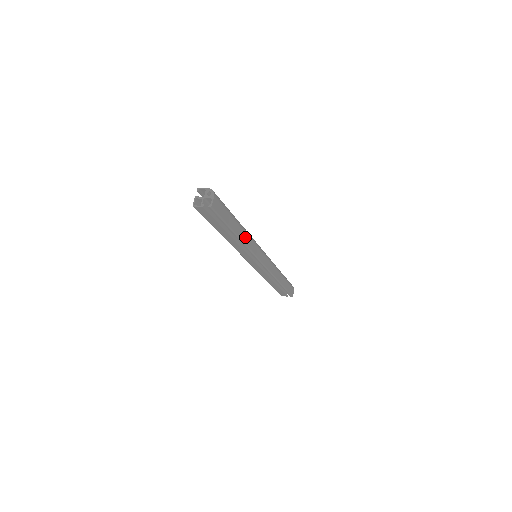
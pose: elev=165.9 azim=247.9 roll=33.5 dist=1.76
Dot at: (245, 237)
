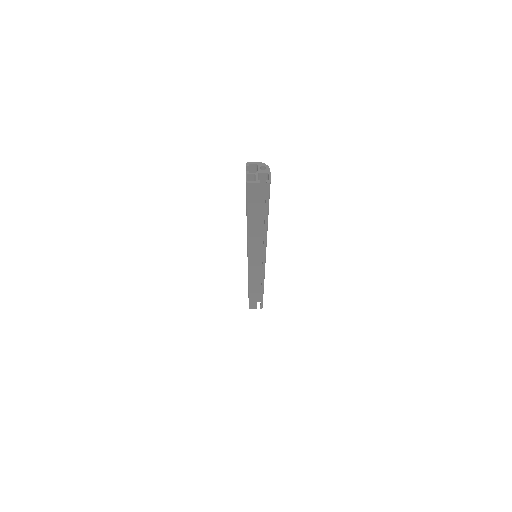
Dot at: occluded
